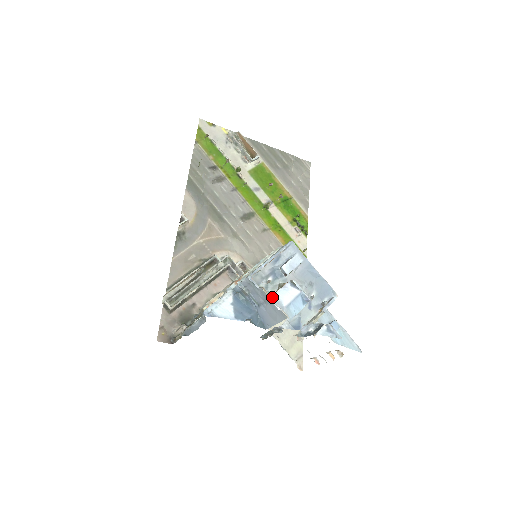
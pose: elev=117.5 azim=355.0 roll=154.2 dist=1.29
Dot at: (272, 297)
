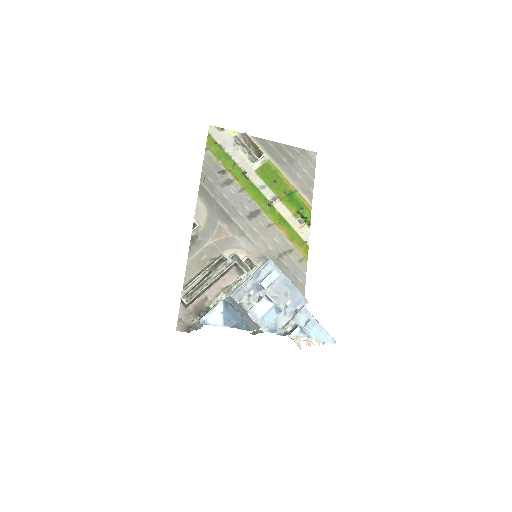
Dot at: (250, 311)
